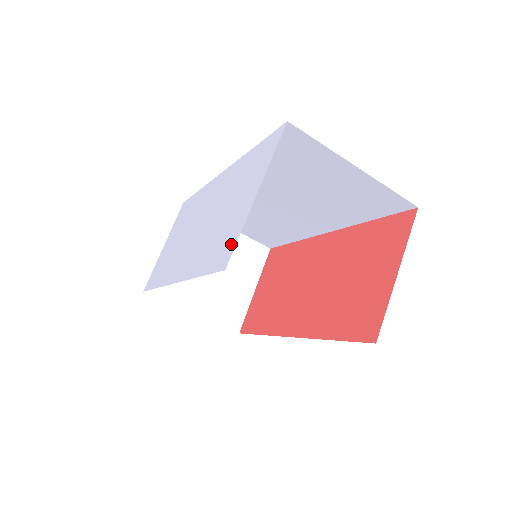
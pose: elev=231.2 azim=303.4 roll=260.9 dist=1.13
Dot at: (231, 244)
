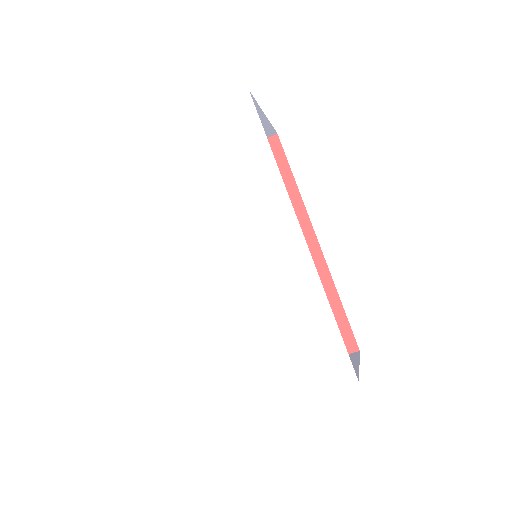
Dot at: (246, 401)
